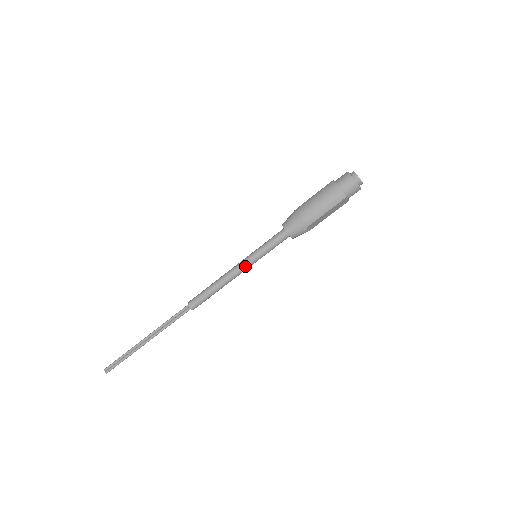
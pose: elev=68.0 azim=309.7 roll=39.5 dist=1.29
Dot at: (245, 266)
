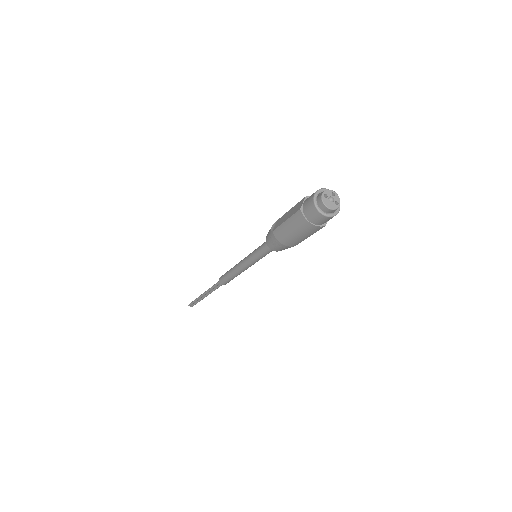
Dot at: (251, 265)
